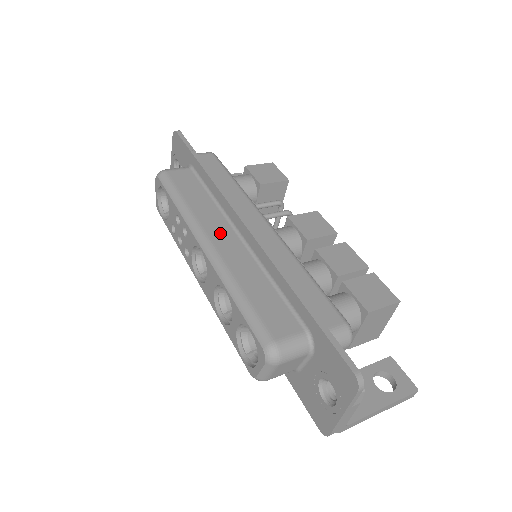
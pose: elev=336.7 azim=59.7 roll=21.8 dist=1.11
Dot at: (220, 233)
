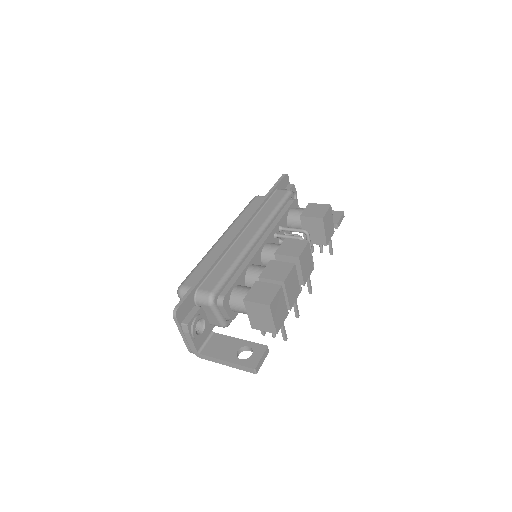
Dot at: (233, 233)
